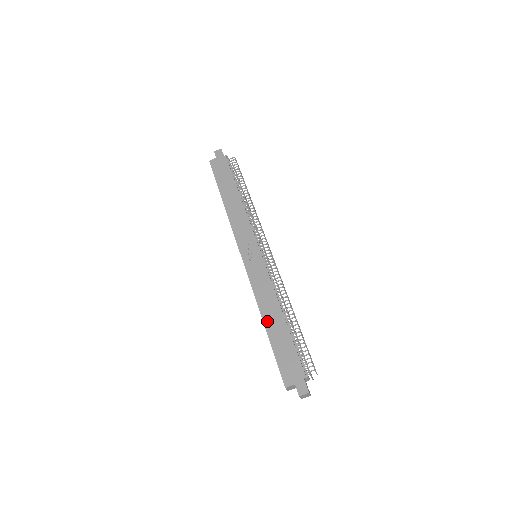
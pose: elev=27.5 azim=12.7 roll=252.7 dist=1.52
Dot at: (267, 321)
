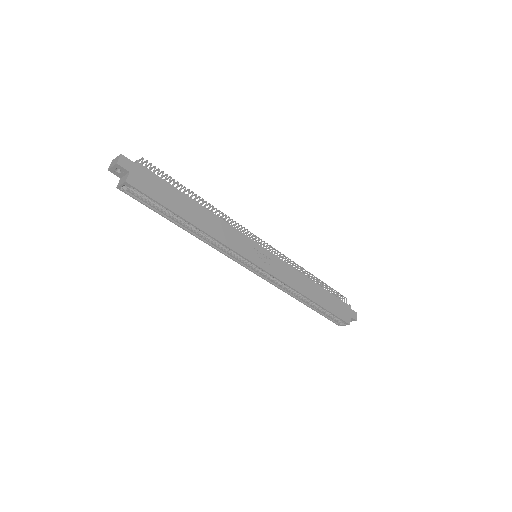
Dot at: (314, 298)
